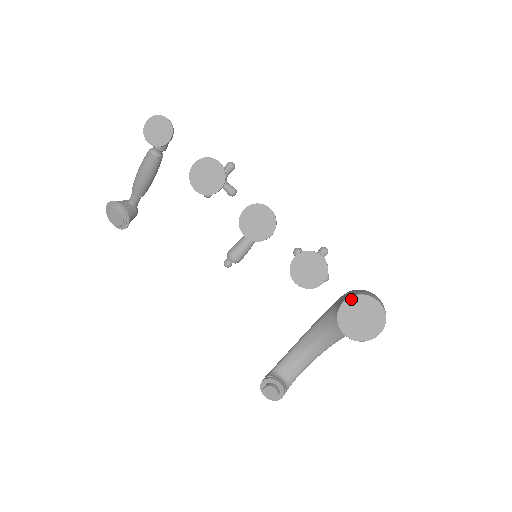
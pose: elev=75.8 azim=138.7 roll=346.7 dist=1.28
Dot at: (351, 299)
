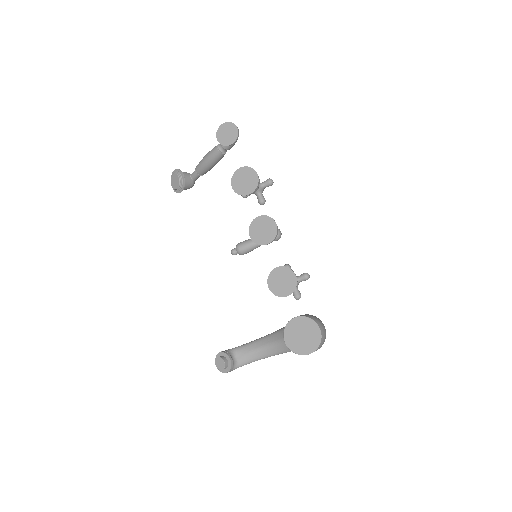
Dot at: (302, 318)
